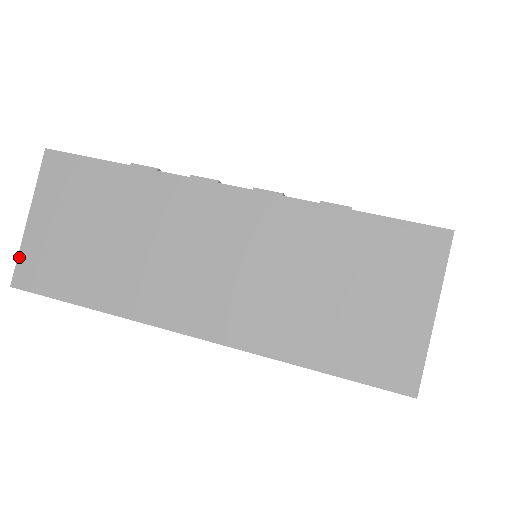
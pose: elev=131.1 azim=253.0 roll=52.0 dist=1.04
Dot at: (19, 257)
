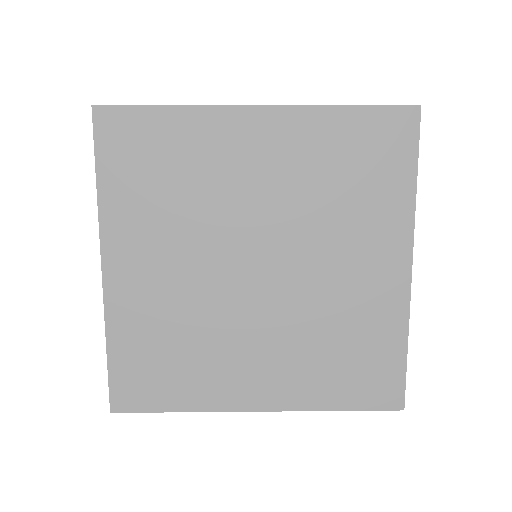
Dot at: occluded
